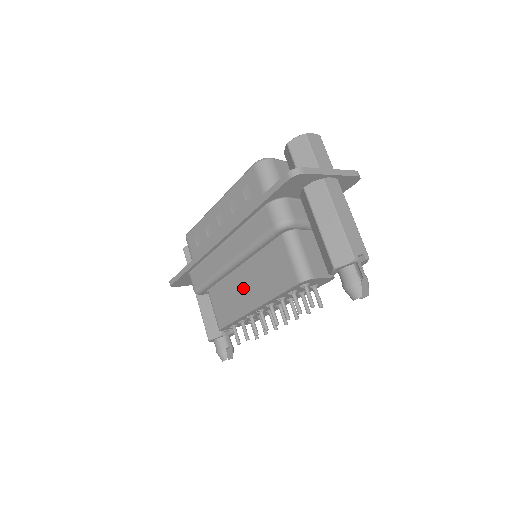
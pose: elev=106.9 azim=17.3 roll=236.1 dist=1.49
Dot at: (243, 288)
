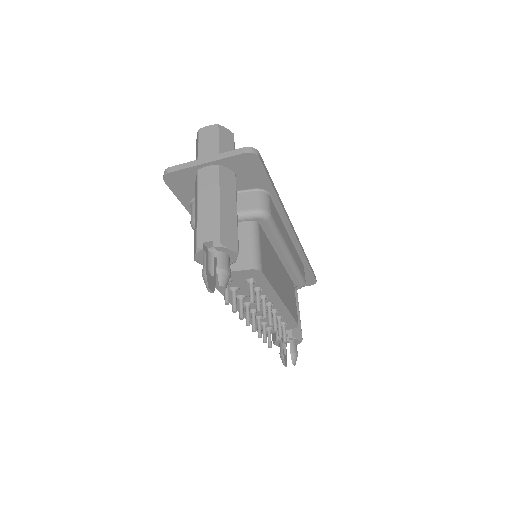
Dot at: occluded
